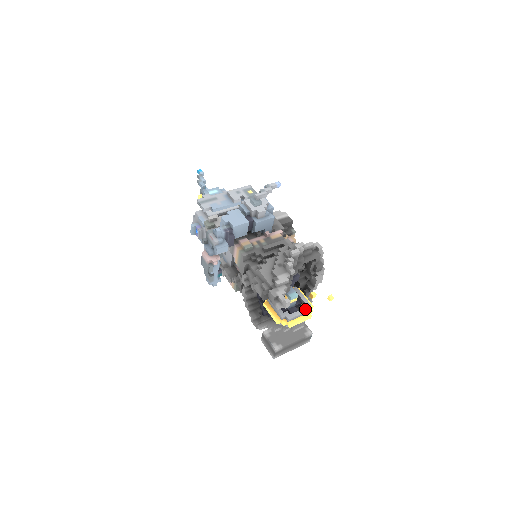
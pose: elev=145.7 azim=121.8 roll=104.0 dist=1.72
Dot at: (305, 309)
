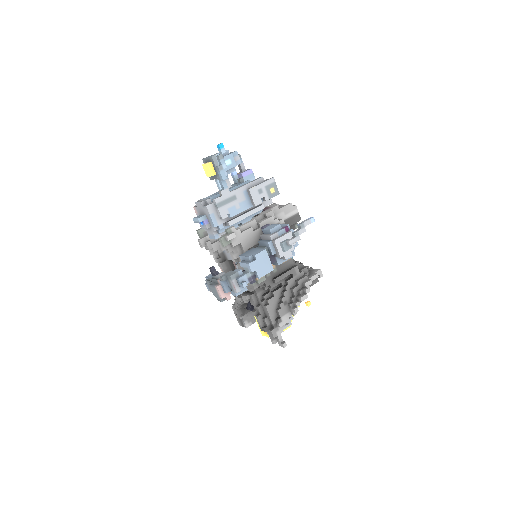
Dot at: (288, 324)
